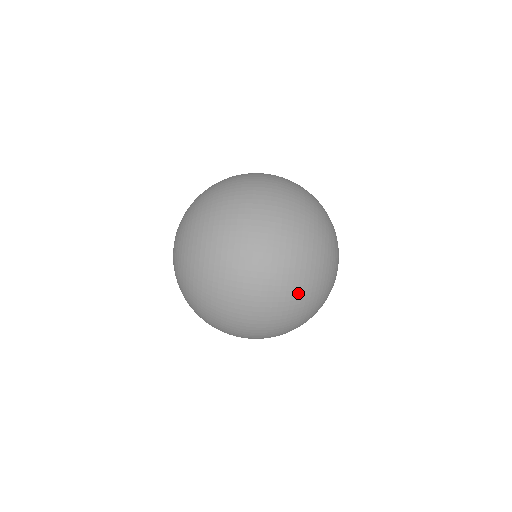
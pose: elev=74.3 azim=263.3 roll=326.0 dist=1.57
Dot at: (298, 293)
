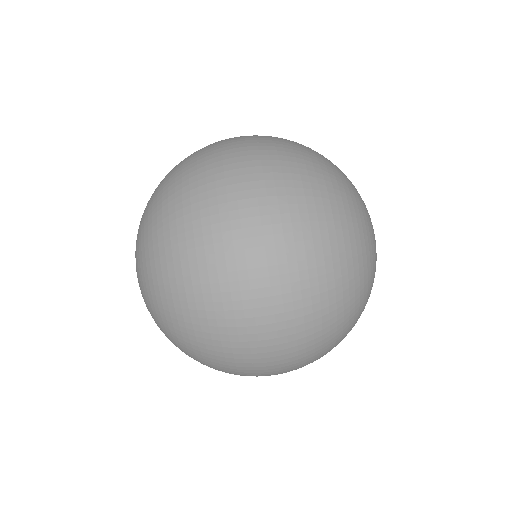
Dot at: (330, 301)
